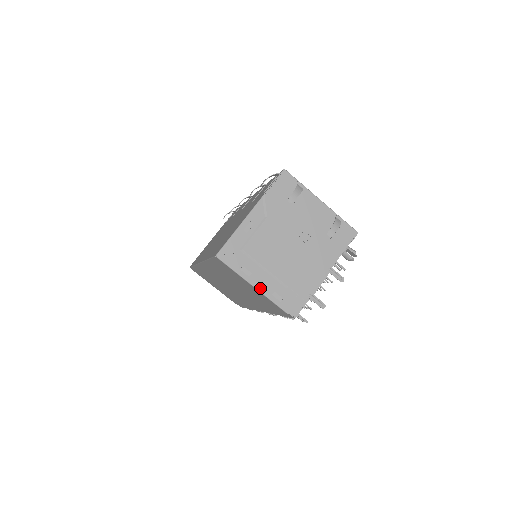
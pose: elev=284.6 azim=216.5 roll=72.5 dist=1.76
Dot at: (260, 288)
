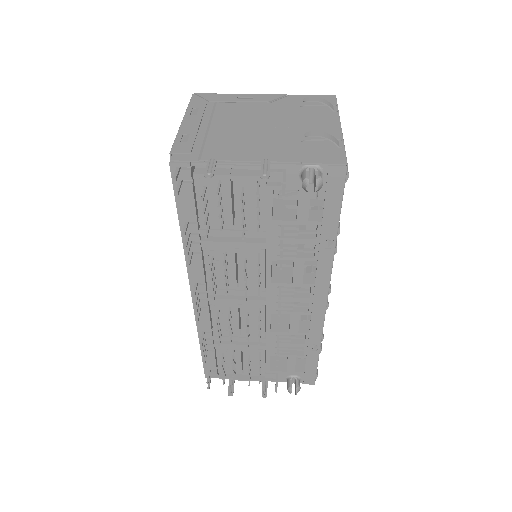
Dot at: (185, 125)
